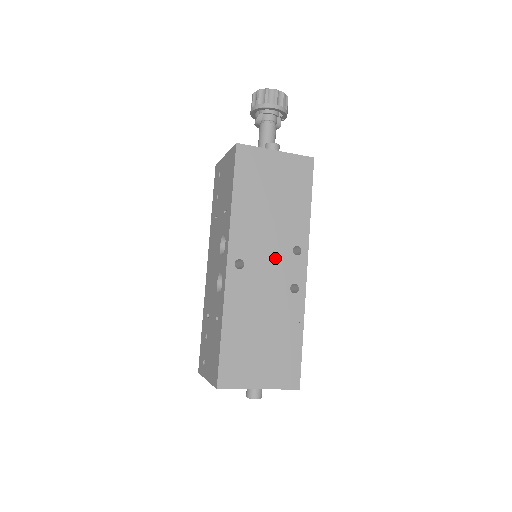
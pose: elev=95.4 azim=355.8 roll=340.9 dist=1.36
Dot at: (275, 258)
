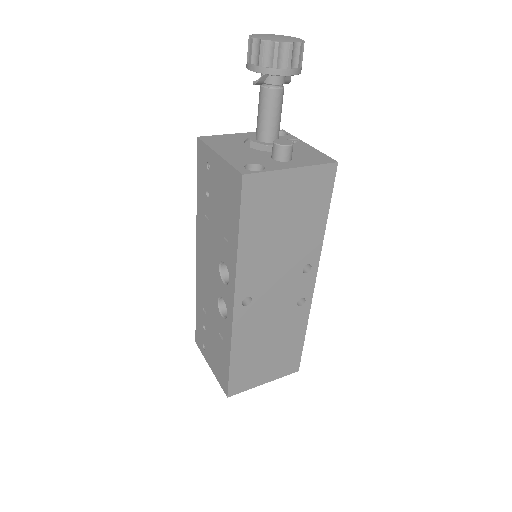
Dot at: (284, 283)
